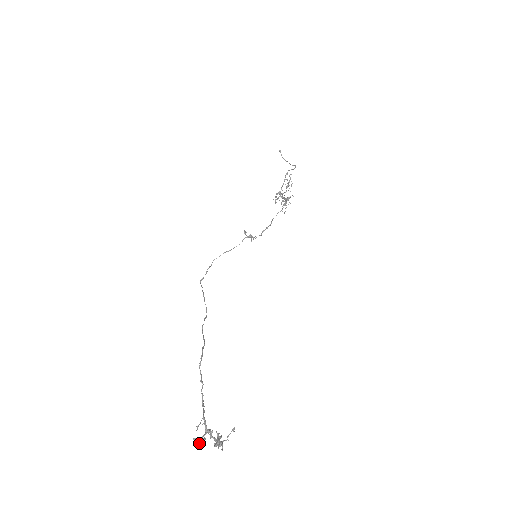
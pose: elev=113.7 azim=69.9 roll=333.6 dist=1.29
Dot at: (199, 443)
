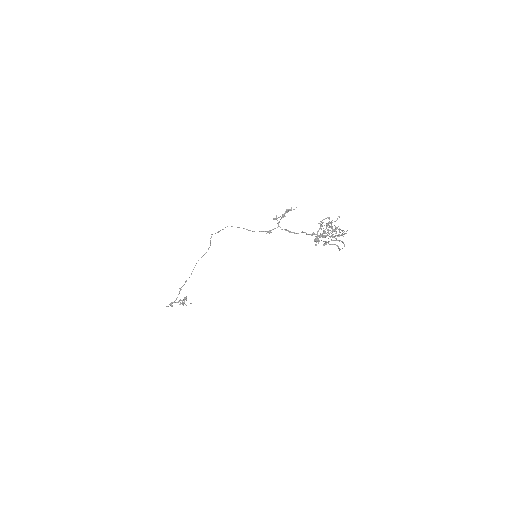
Dot at: occluded
